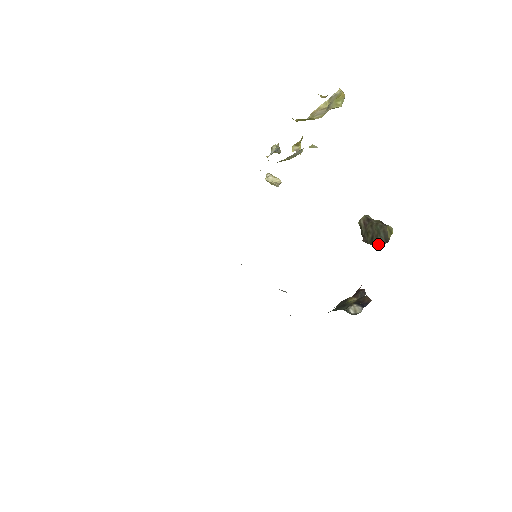
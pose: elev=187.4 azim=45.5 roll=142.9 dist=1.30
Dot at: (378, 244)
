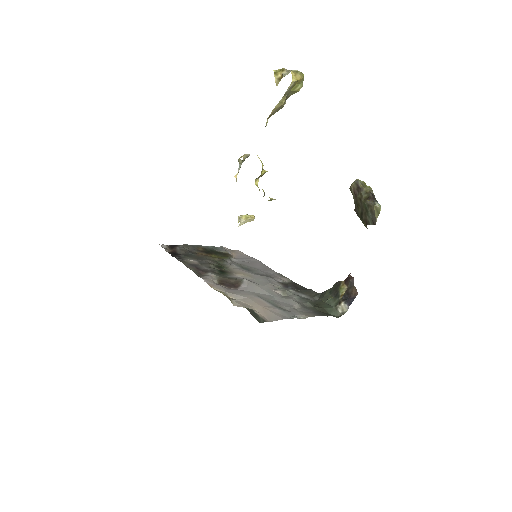
Dot at: (367, 223)
